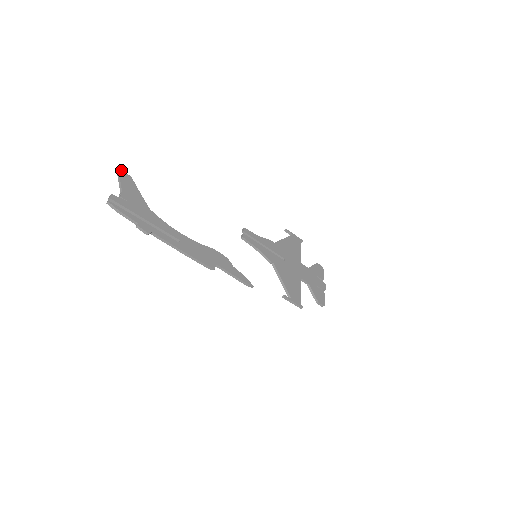
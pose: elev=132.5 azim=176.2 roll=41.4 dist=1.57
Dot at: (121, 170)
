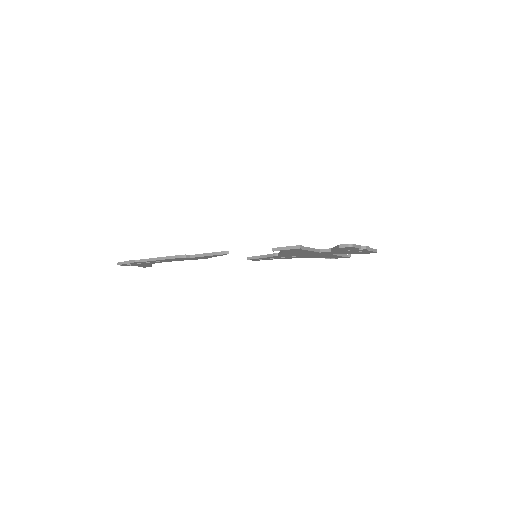
Dot at: occluded
